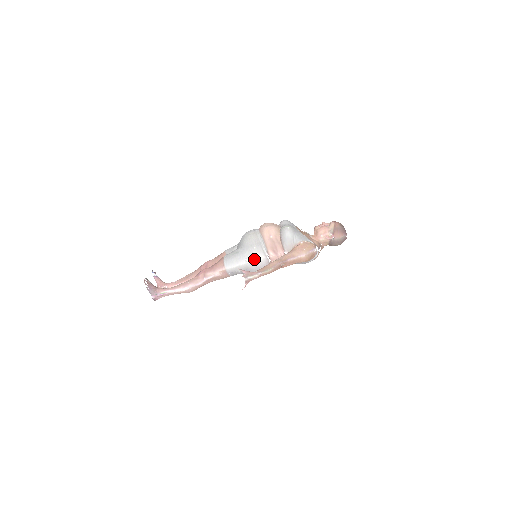
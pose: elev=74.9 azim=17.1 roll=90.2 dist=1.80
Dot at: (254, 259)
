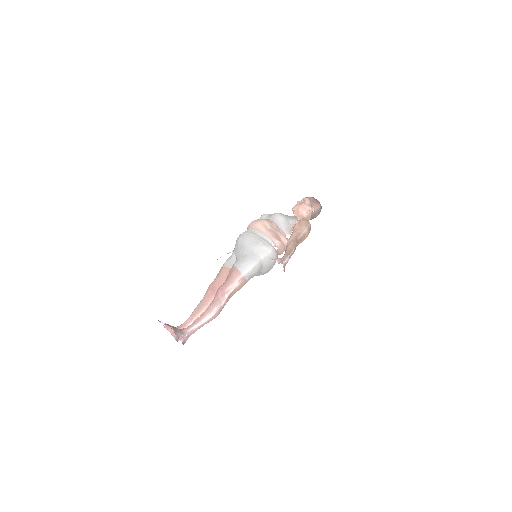
Dot at: (265, 254)
